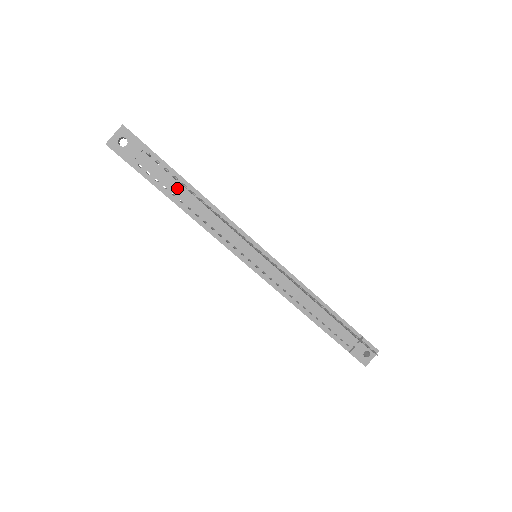
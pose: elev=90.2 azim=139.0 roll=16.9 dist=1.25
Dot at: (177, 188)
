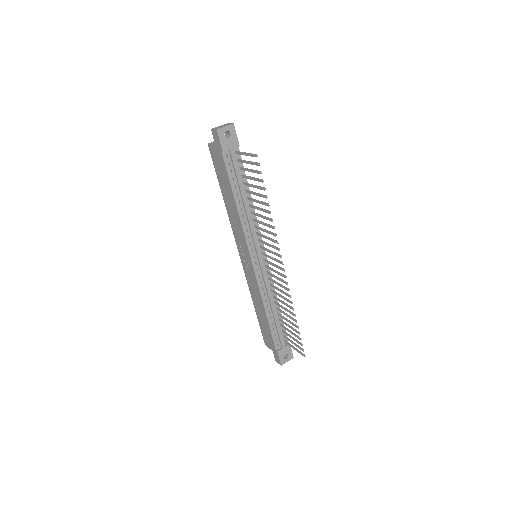
Dot at: (241, 184)
